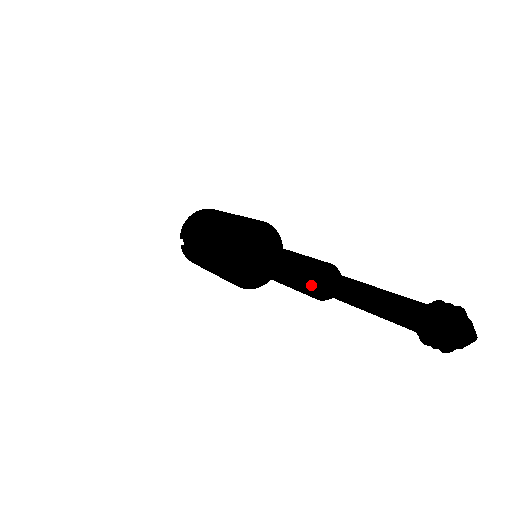
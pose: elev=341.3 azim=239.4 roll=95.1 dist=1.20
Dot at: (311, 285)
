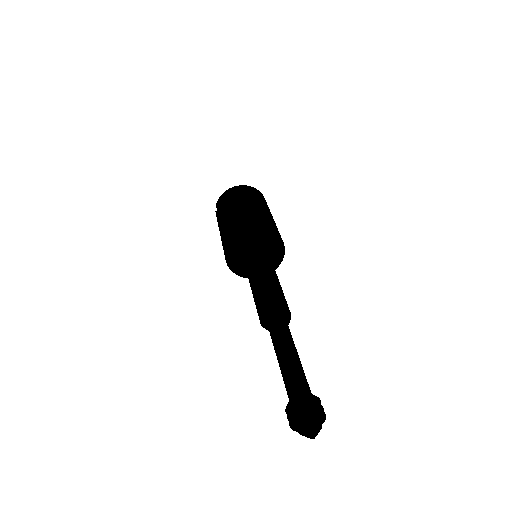
Dot at: (261, 319)
